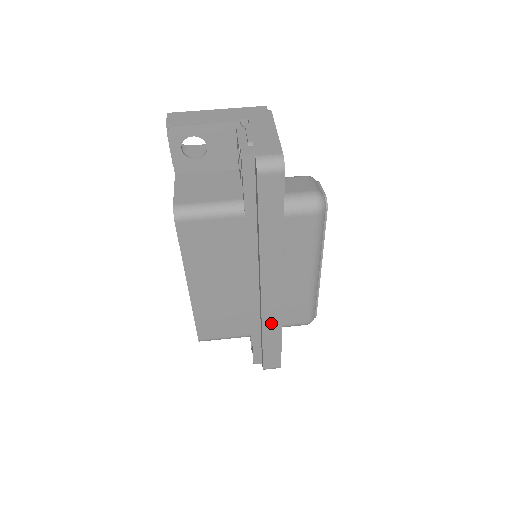
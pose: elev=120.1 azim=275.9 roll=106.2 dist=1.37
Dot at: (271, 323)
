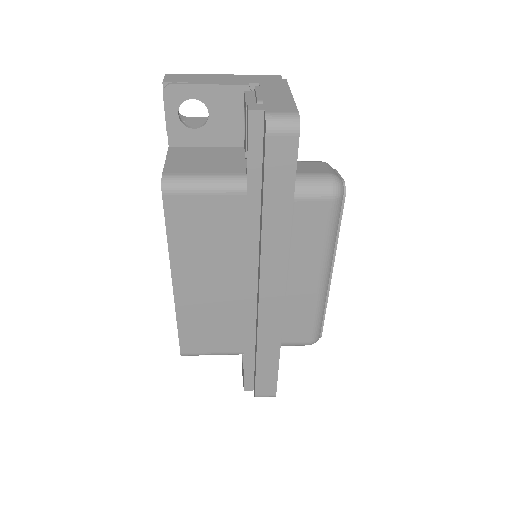
Dot at: (268, 336)
